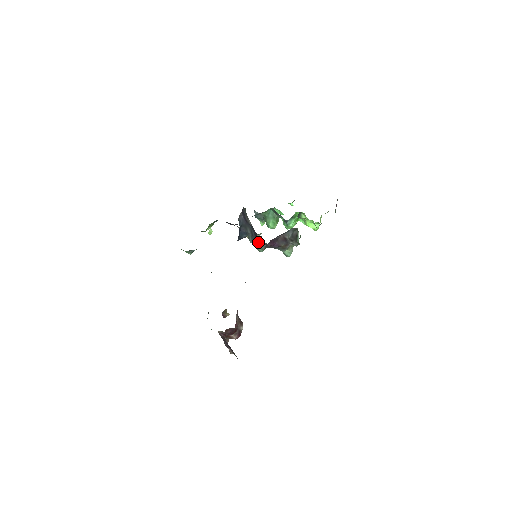
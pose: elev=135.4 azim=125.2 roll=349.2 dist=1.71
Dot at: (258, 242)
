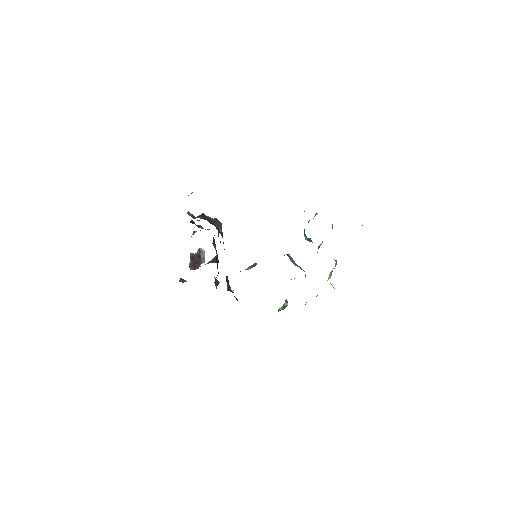
Dot at: occluded
